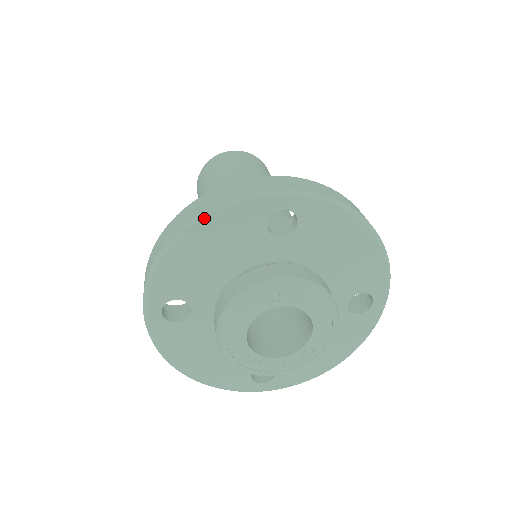
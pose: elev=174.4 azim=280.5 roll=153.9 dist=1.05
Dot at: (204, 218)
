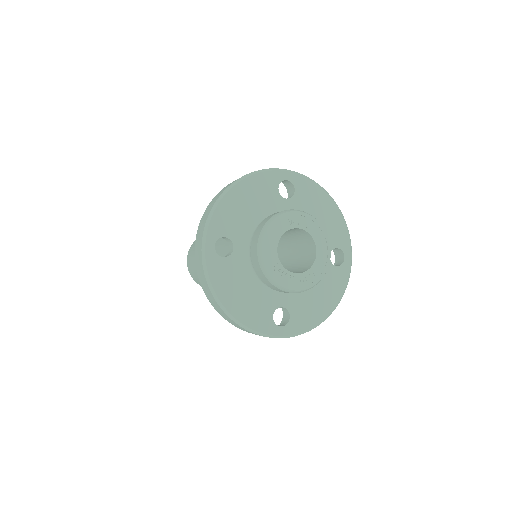
Dot at: (244, 179)
